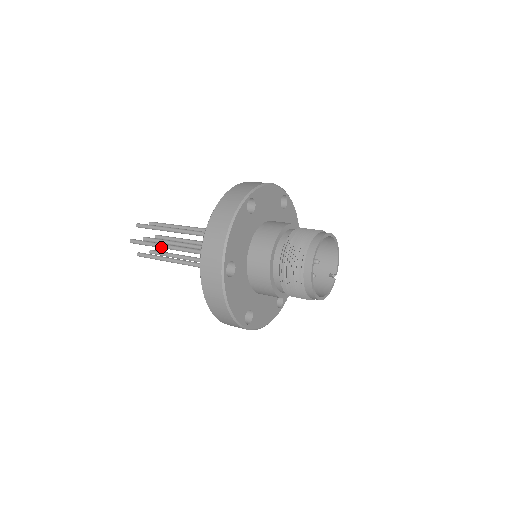
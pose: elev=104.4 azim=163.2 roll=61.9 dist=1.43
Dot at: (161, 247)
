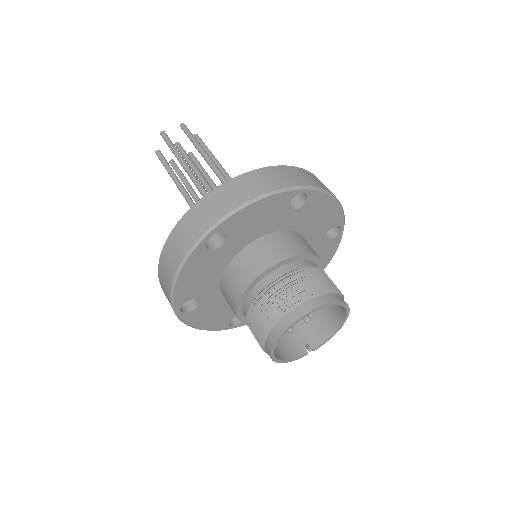
Dot at: (181, 162)
